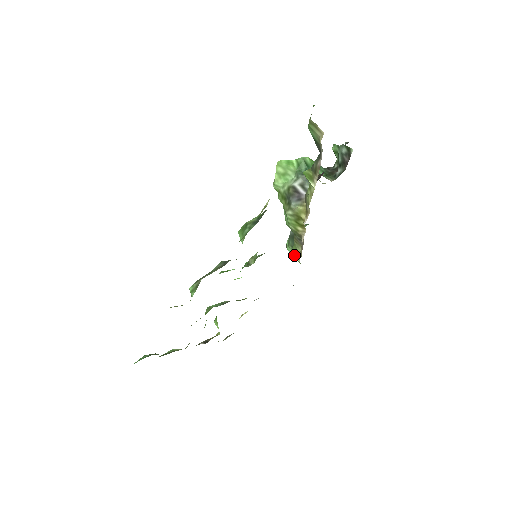
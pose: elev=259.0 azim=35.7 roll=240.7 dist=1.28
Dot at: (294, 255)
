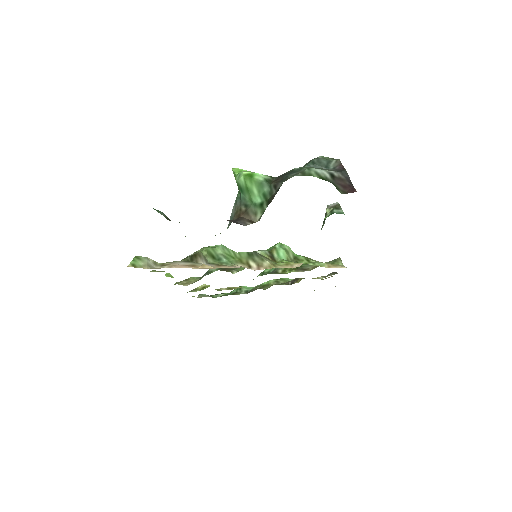
Dot at: occluded
